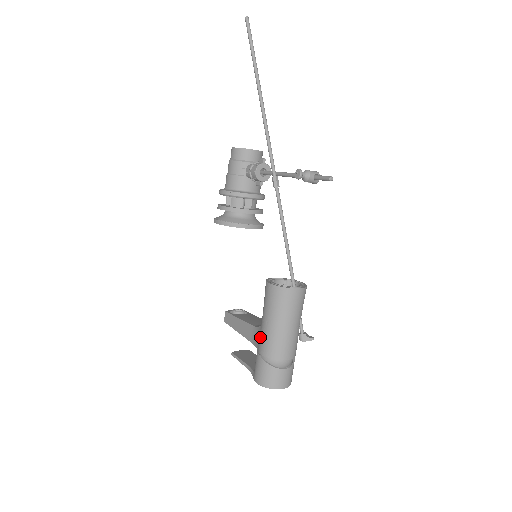
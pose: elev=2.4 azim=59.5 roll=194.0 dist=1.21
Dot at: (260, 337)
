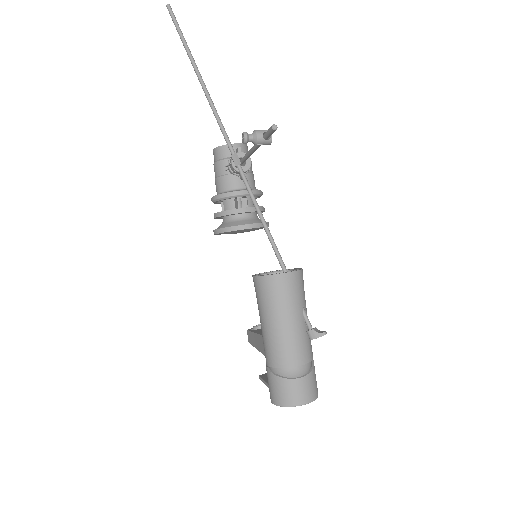
Dot at: occluded
